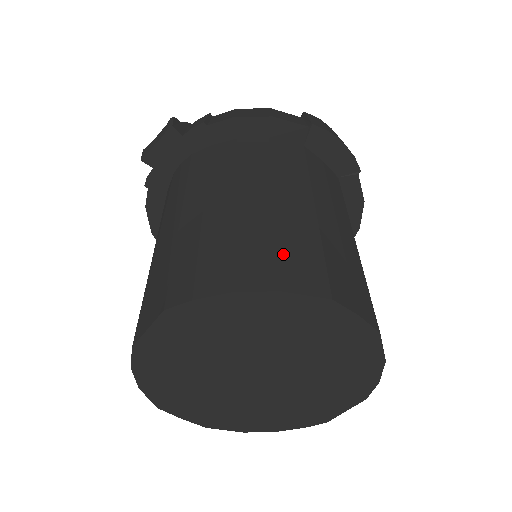
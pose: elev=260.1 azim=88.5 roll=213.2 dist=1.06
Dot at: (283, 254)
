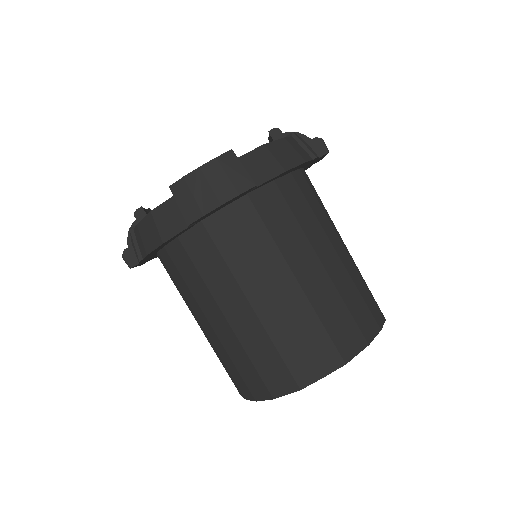
Dot at: (260, 370)
